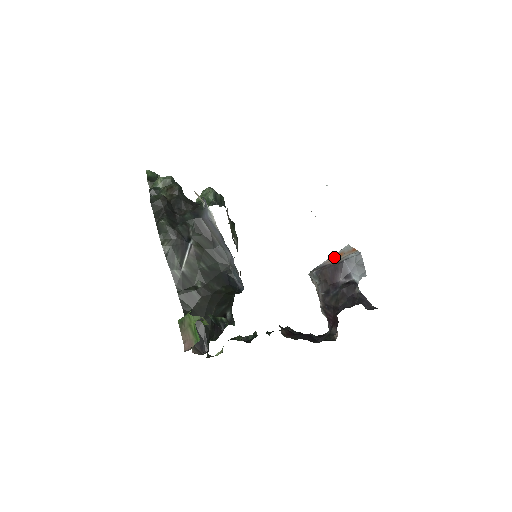
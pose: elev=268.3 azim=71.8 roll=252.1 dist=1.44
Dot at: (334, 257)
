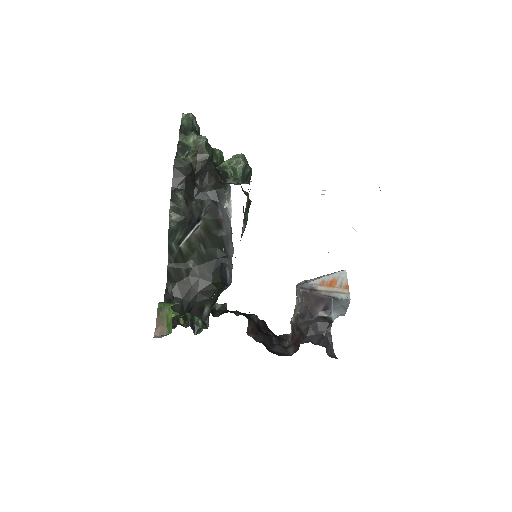
Dot at: (327, 282)
